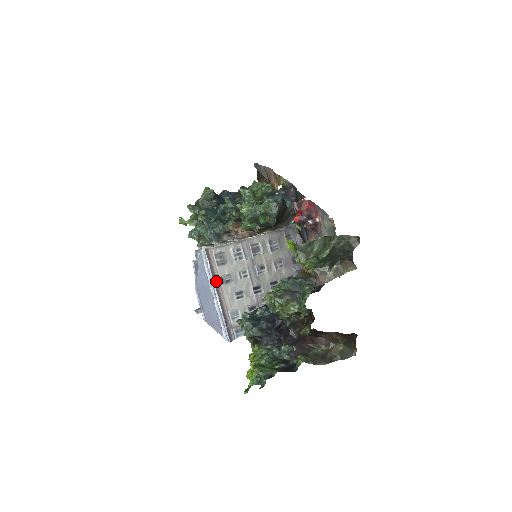
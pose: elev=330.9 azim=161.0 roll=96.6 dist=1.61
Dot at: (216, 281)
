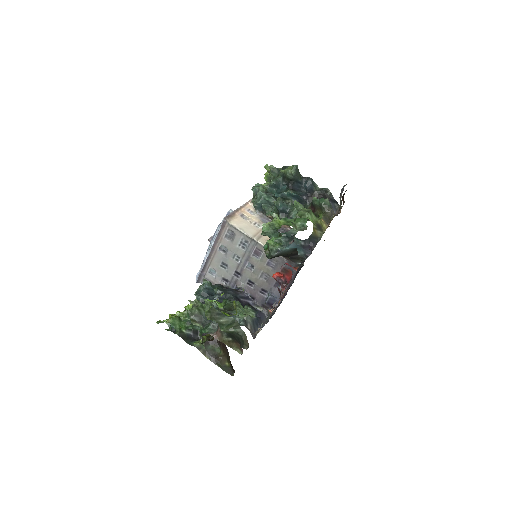
Dot at: (216, 244)
